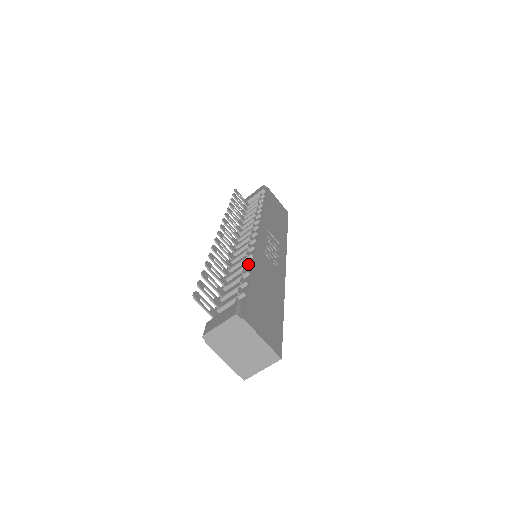
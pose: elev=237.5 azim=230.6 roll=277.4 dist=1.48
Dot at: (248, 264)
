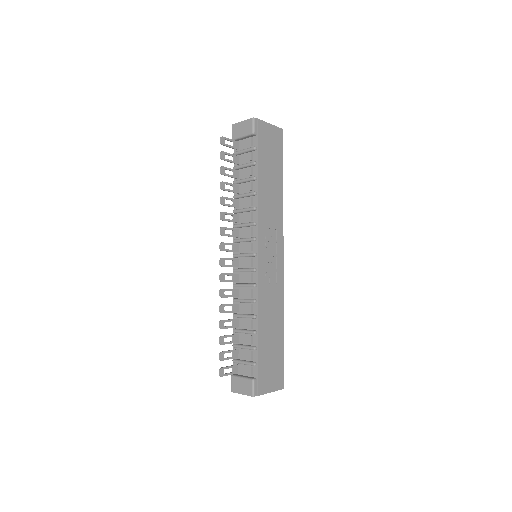
Dot at: (254, 318)
